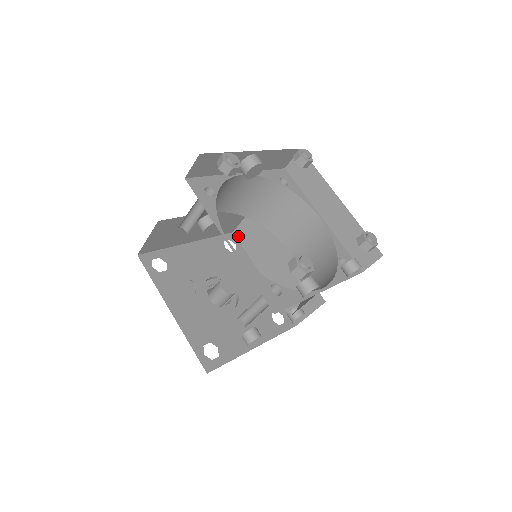
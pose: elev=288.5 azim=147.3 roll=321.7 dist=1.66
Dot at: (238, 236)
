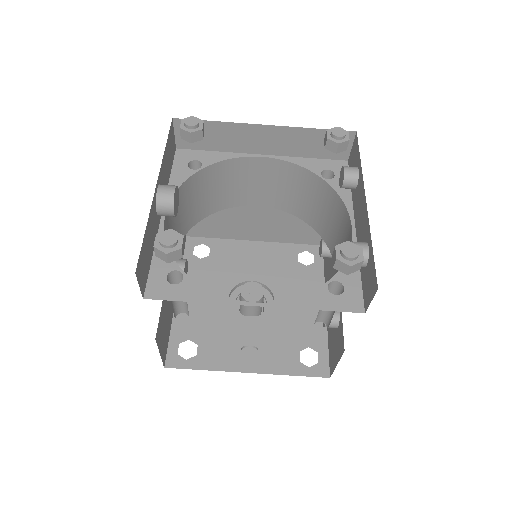
Dot at: (195, 235)
